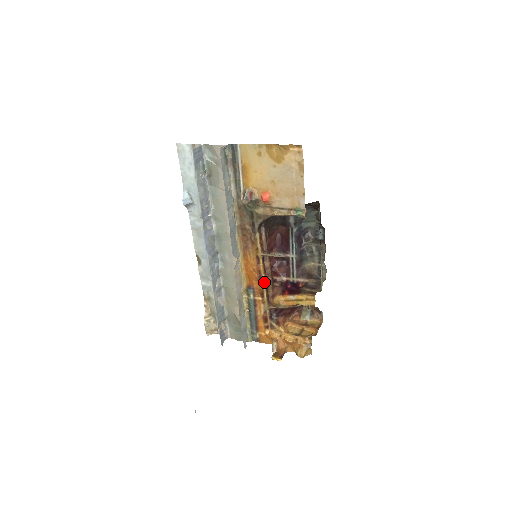
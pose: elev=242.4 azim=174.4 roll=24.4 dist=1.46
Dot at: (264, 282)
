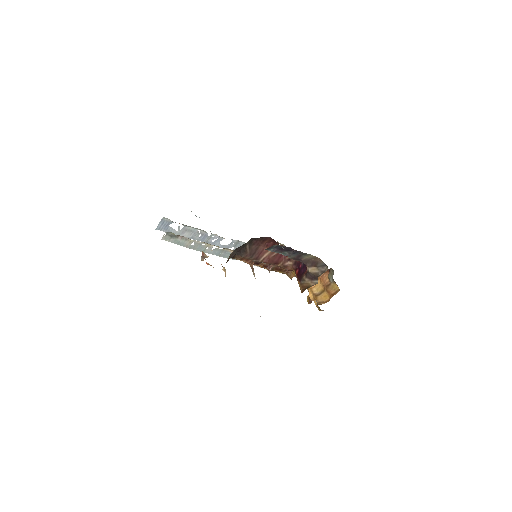
Dot at: (270, 270)
